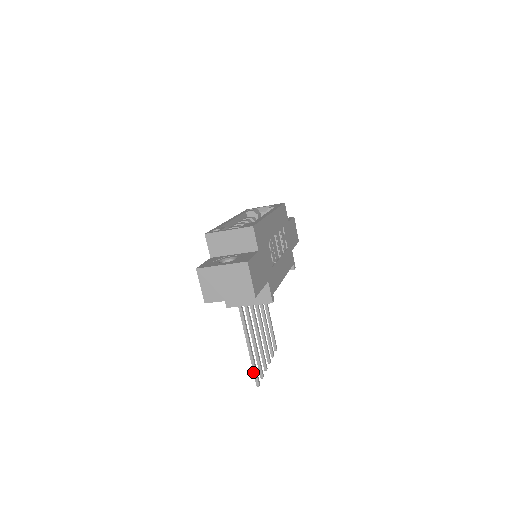
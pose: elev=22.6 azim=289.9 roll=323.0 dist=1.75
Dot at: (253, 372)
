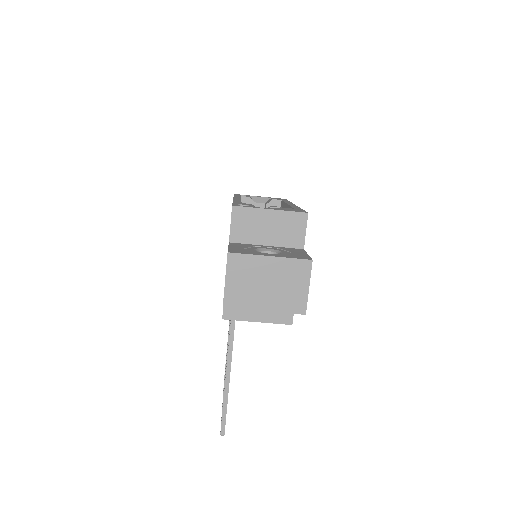
Dot at: (222, 415)
